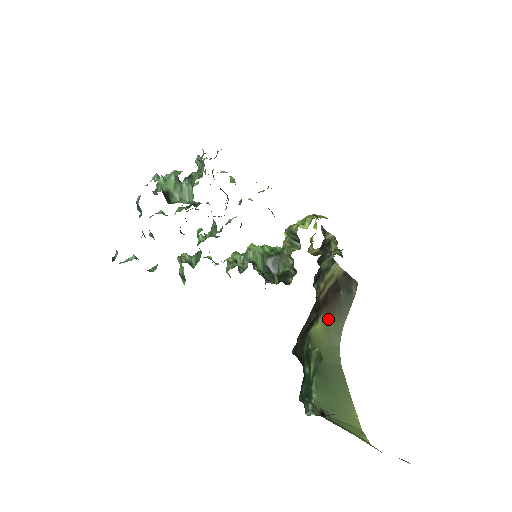
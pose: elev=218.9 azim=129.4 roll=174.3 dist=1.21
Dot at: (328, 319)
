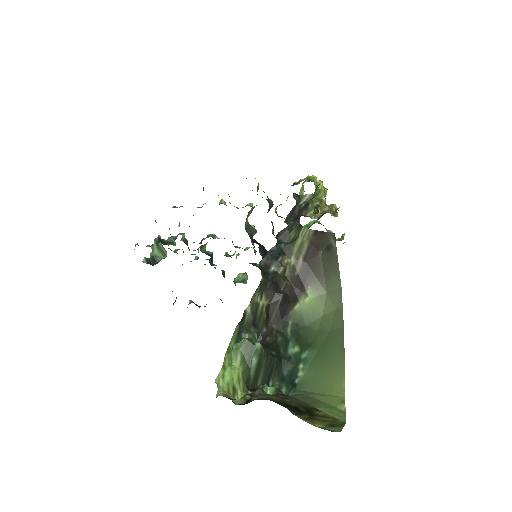
Dot at: (320, 286)
